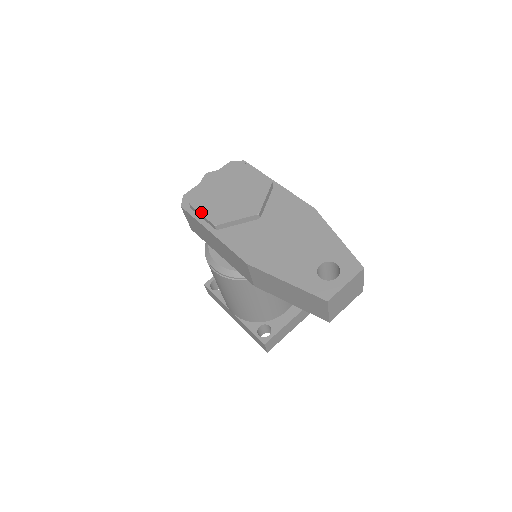
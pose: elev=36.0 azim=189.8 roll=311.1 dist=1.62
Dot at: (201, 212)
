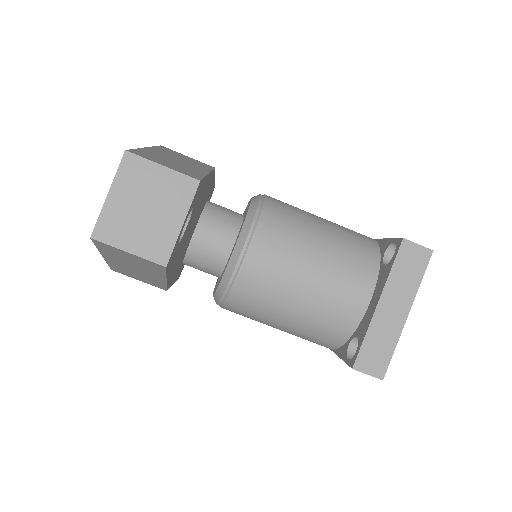
Dot at: occluded
